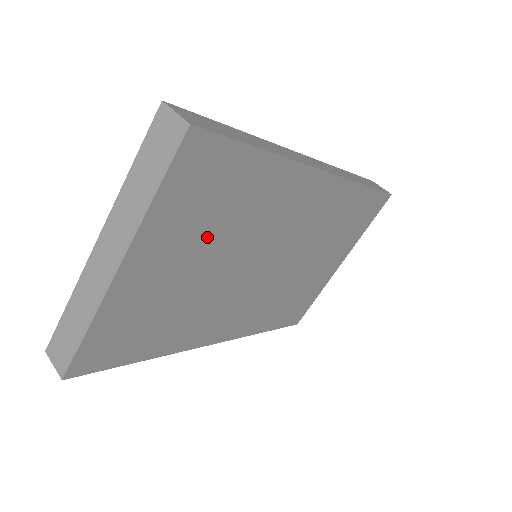
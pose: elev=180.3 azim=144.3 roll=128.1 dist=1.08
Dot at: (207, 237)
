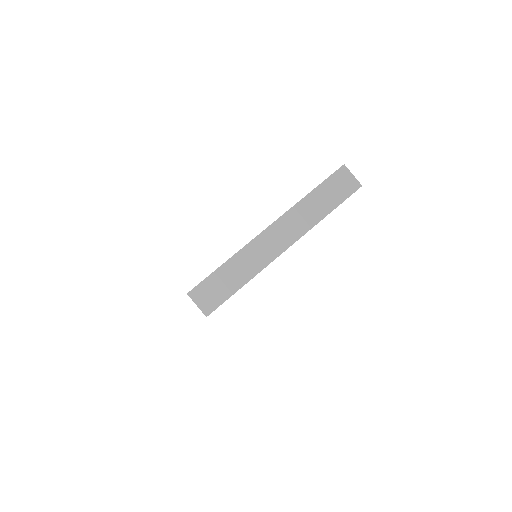
Dot at: occluded
